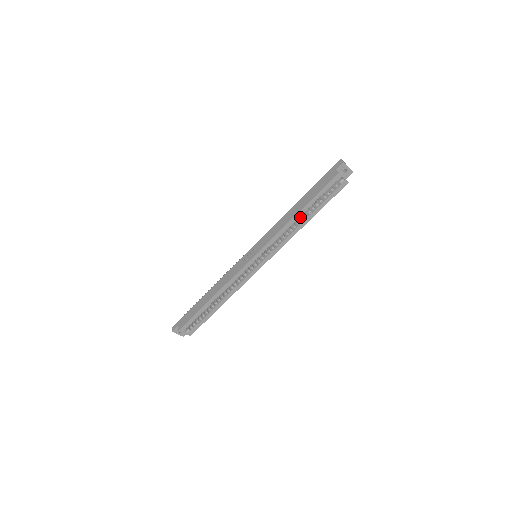
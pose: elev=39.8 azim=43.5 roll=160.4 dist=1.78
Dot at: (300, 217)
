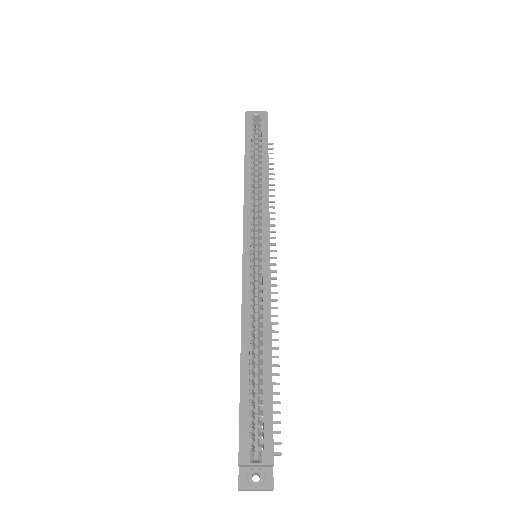
Dot at: occluded
